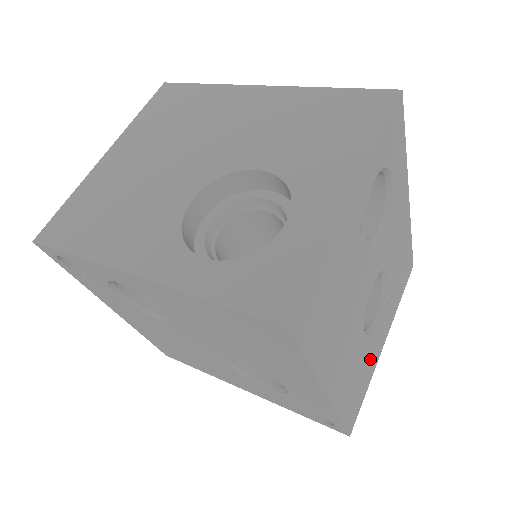
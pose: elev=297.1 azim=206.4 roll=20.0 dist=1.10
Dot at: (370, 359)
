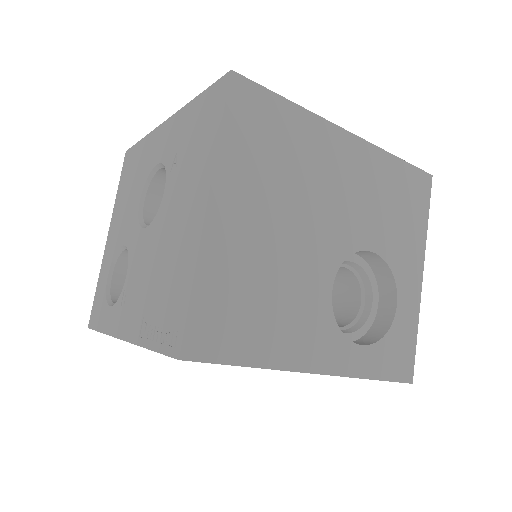
Dot at: occluded
